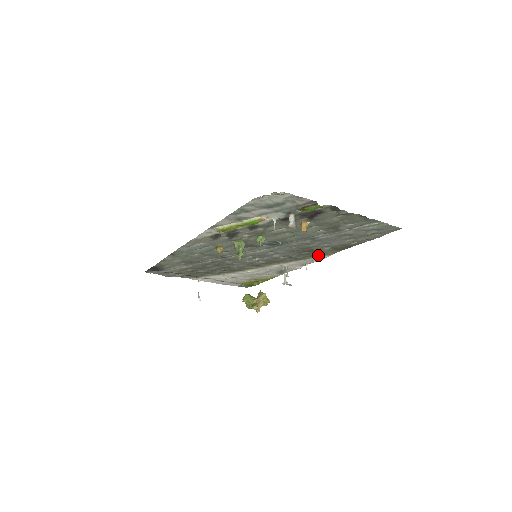
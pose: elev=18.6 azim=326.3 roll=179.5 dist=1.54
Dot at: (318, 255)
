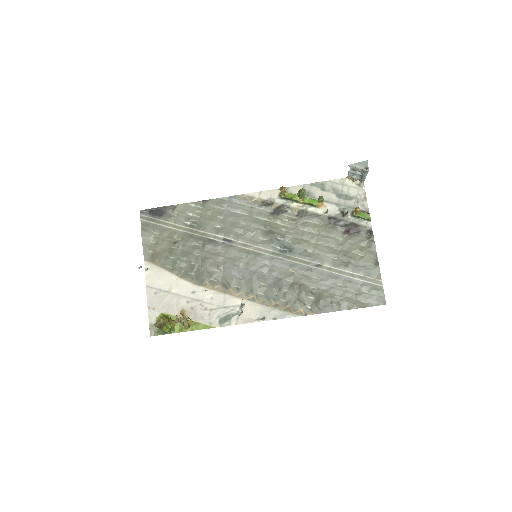
Dot at: (289, 307)
